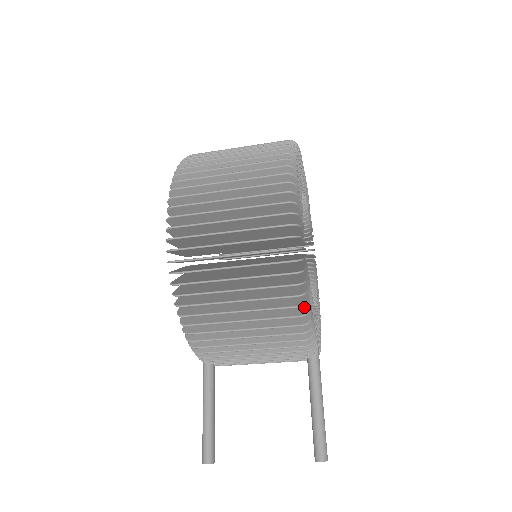
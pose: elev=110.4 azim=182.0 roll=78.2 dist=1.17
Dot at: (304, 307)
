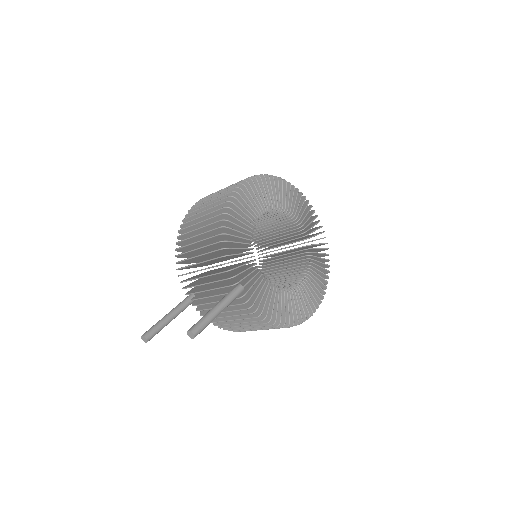
Dot at: (228, 235)
